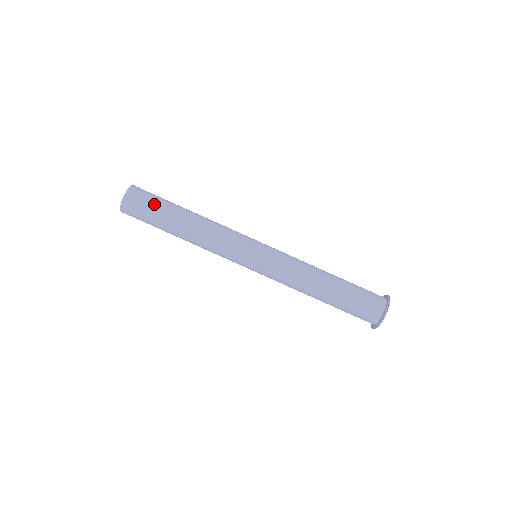
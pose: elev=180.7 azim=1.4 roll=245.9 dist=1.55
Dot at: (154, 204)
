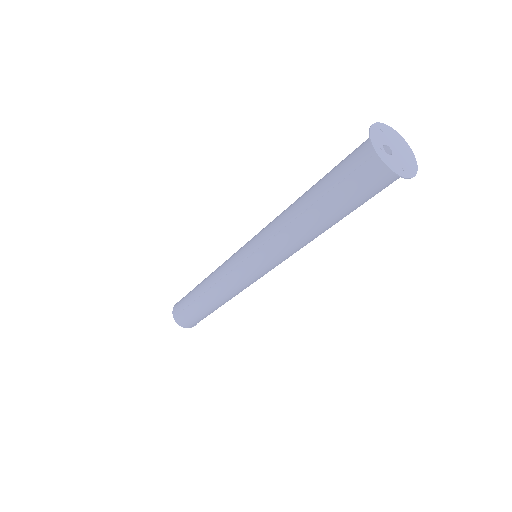
Dot at: (185, 302)
